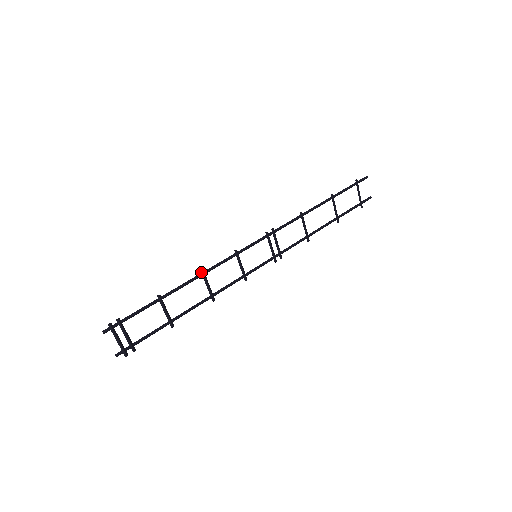
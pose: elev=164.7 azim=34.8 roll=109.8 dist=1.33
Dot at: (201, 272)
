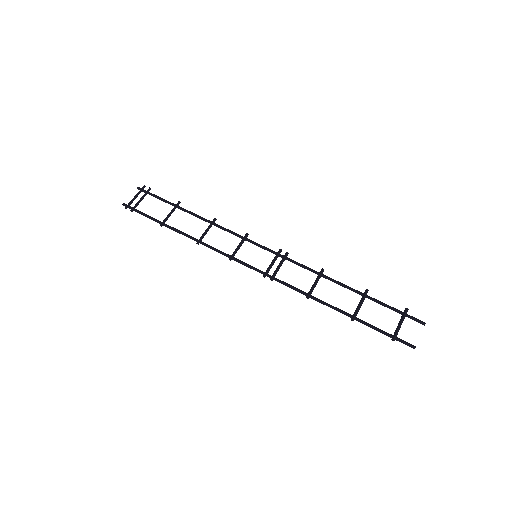
Dot at: (214, 219)
